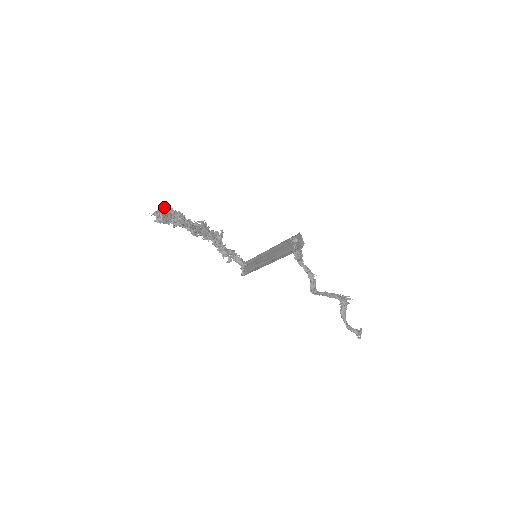
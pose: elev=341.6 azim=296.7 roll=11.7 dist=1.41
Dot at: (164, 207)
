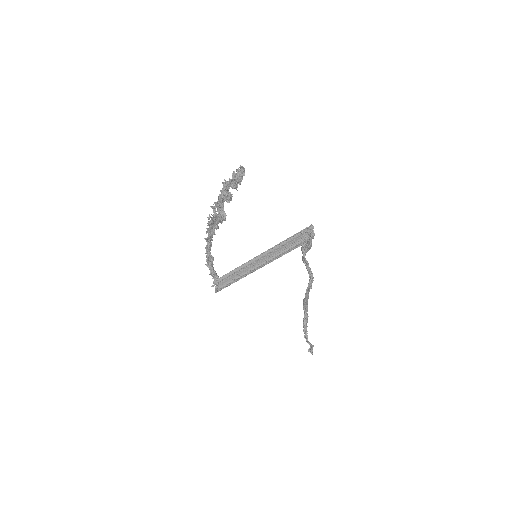
Dot at: (234, 171)
